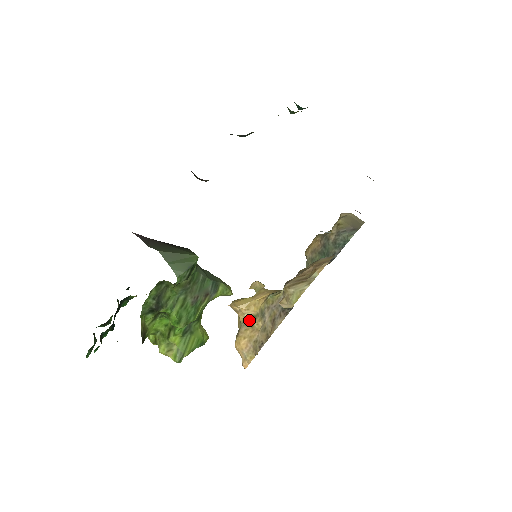
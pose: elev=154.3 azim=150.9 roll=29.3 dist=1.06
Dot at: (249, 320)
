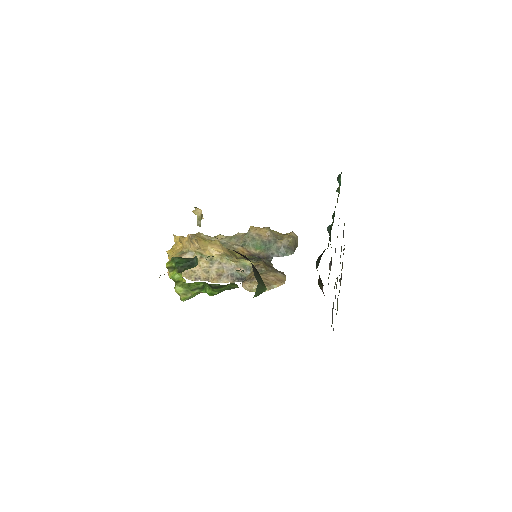
Dot at: (197, 254)
